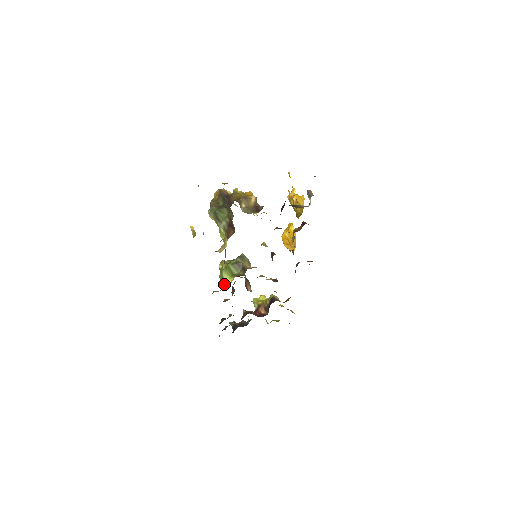
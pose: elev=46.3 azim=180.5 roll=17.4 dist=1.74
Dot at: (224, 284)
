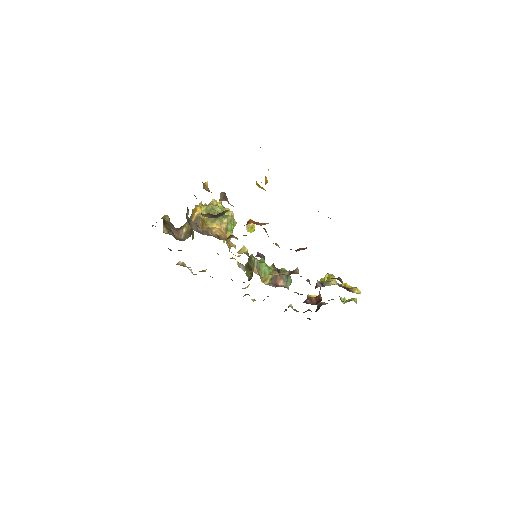
Dot at: occluded
